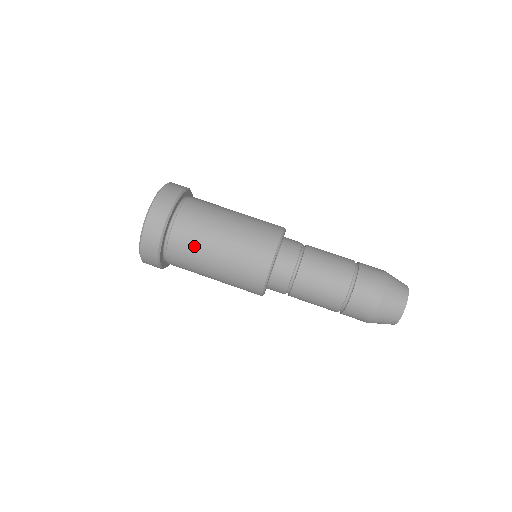
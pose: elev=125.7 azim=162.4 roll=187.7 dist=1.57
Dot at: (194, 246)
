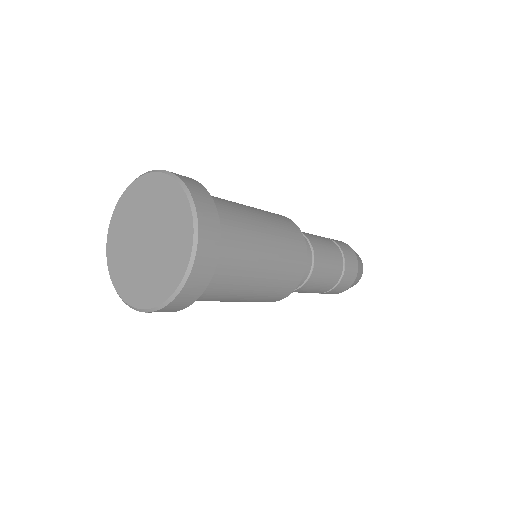
Dot at: (243, 263)
